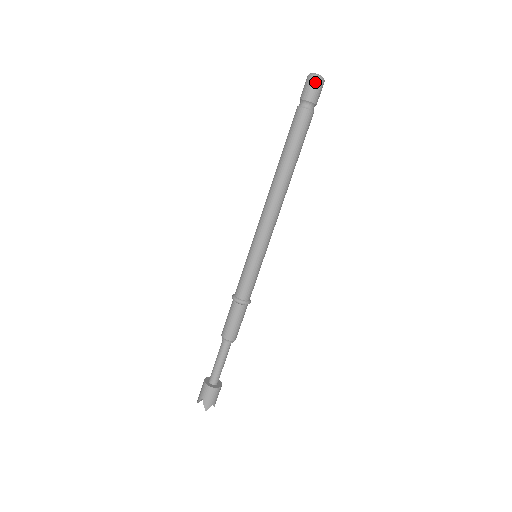
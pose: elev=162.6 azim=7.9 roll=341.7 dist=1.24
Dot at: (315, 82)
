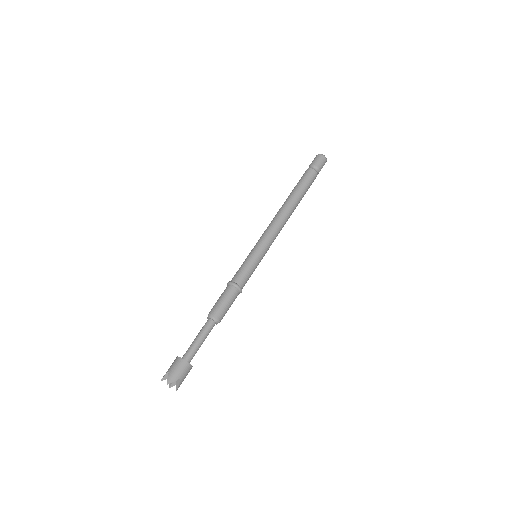
Dot at: (320, 157)
